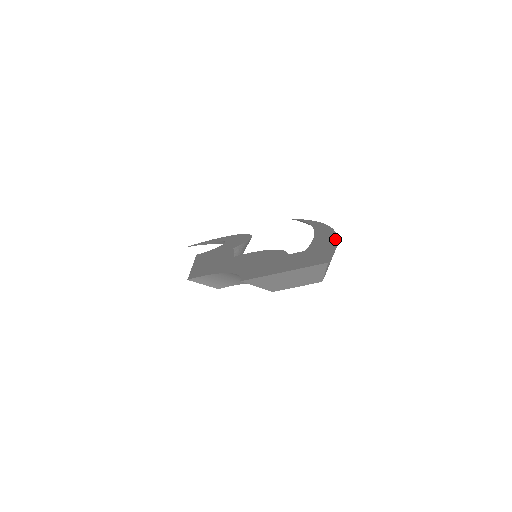
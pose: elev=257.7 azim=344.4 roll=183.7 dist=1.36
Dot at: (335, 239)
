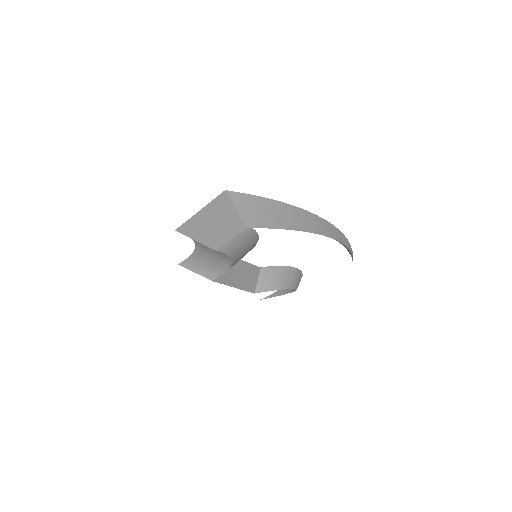
Dot at: (291, 206)
